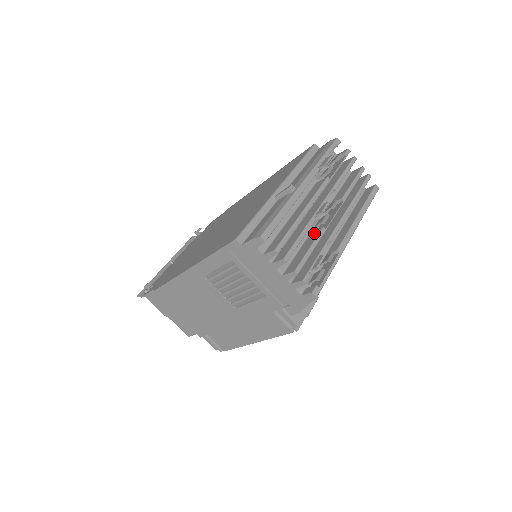
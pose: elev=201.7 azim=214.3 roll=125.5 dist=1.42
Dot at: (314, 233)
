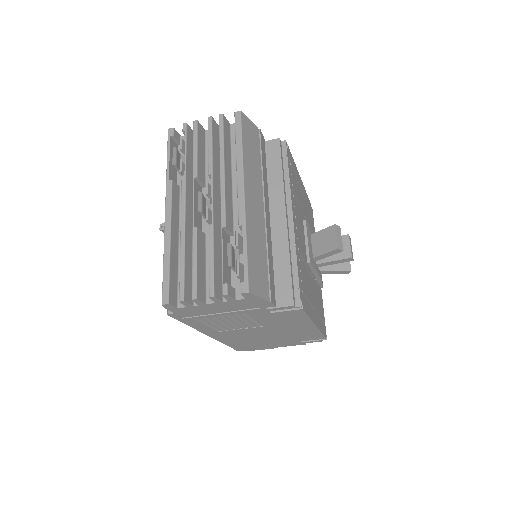
Dot at: occluded
